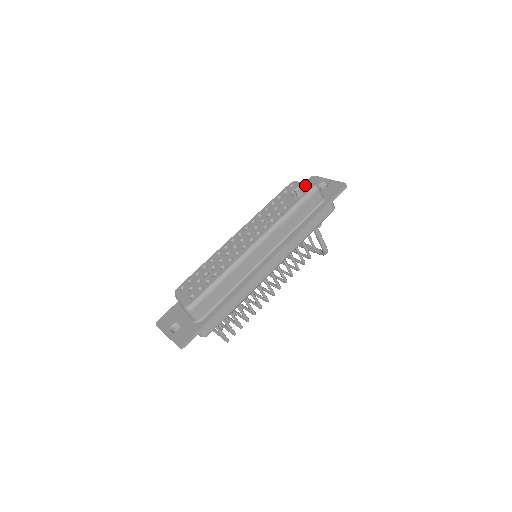
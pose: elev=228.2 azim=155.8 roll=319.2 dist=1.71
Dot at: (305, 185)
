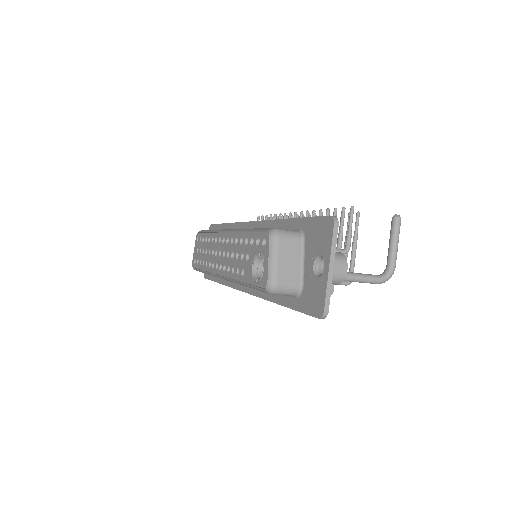
Dot at: (264, 269)
